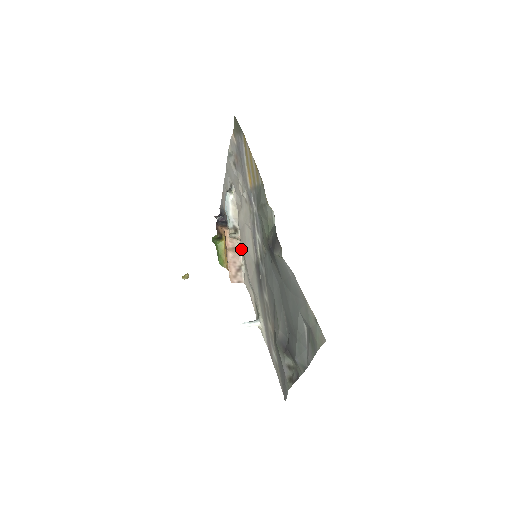
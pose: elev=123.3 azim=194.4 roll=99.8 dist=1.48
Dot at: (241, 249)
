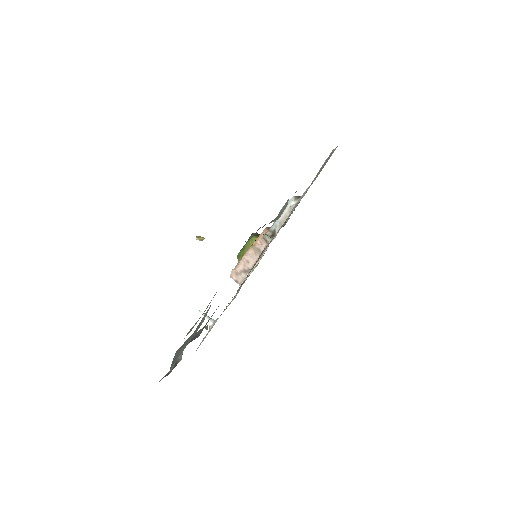
Dot at: (263, 255)
